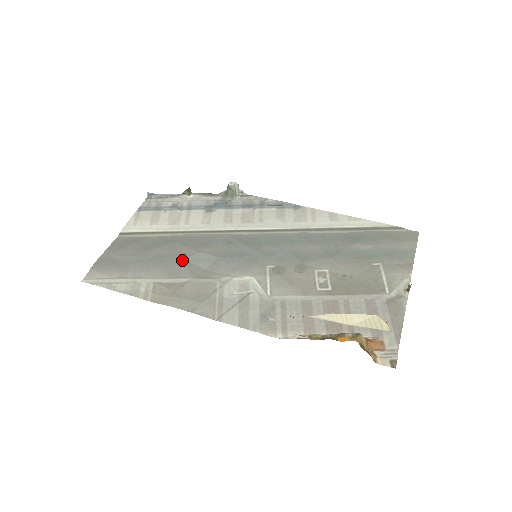
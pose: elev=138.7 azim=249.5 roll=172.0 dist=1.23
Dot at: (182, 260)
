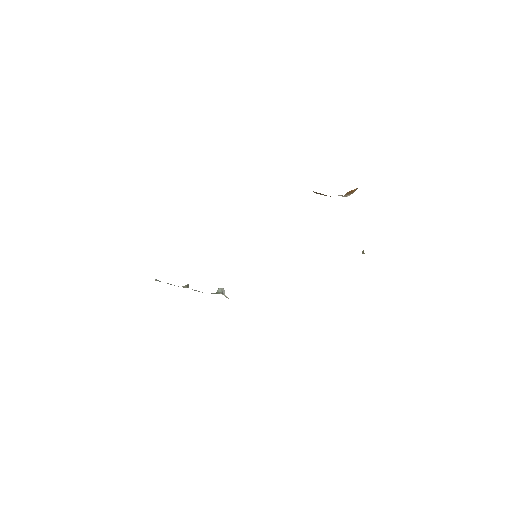
Dot at: occluded
